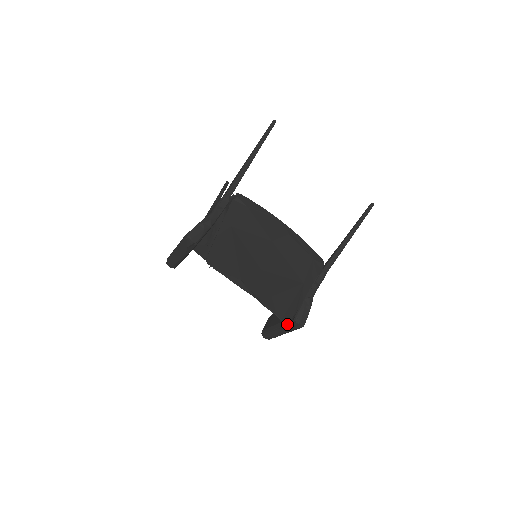
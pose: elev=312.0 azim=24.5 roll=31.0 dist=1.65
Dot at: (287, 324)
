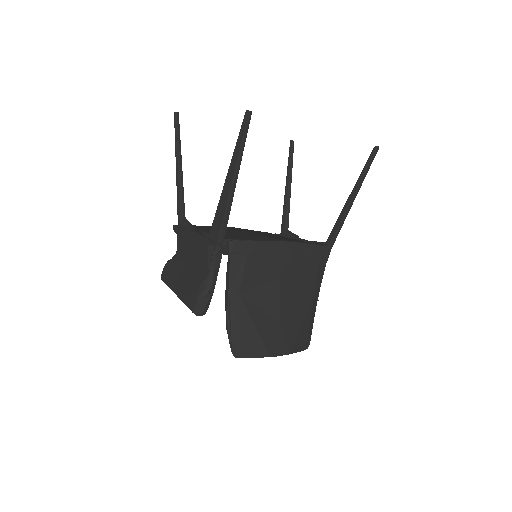
Dot at: occluded
